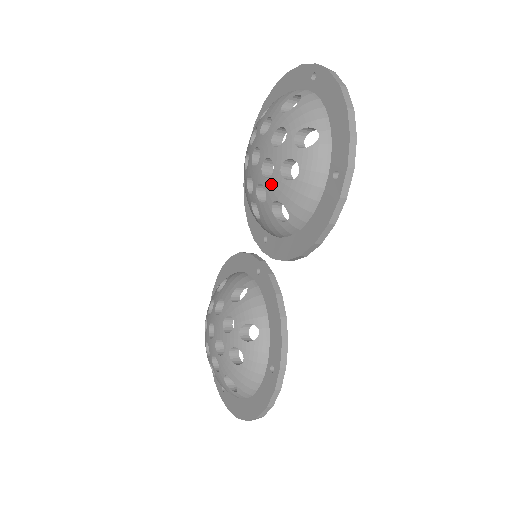
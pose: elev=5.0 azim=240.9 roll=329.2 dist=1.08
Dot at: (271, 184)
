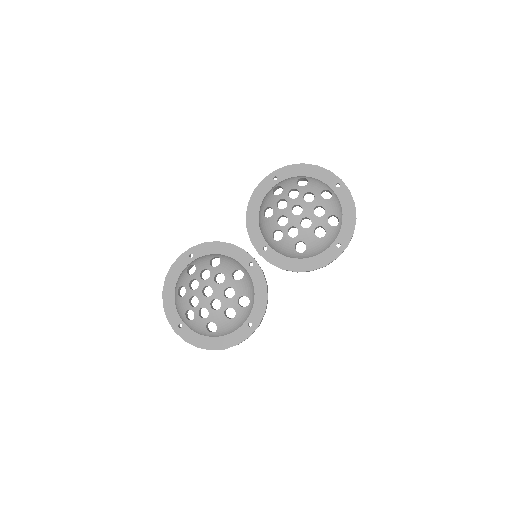
Dot at: (305, 232)
